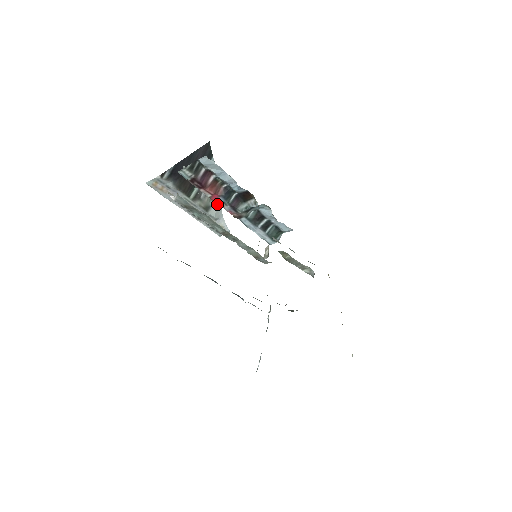
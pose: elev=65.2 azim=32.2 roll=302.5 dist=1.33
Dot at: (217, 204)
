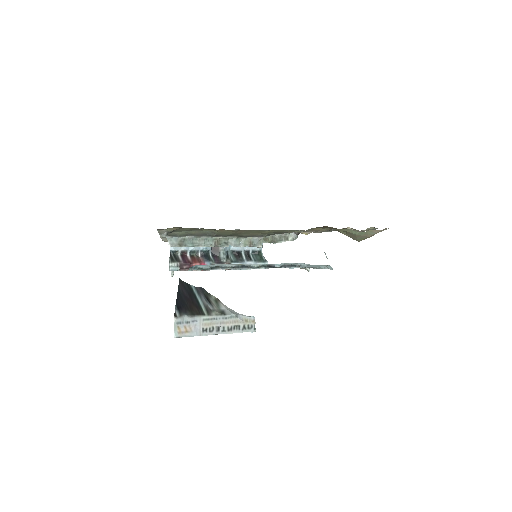
Dot at: (226, 308)
